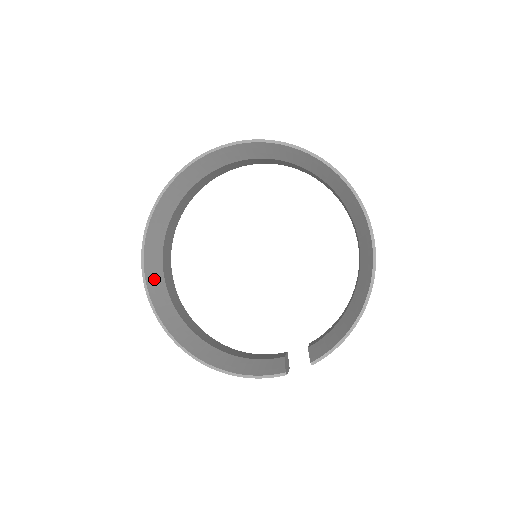
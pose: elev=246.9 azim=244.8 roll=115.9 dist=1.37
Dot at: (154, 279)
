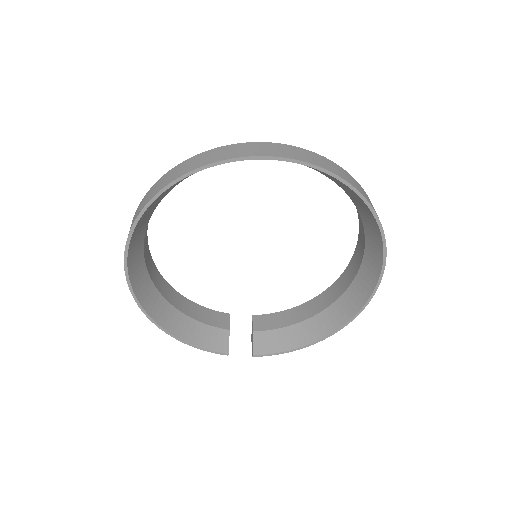
Dot at: (137, 237)
